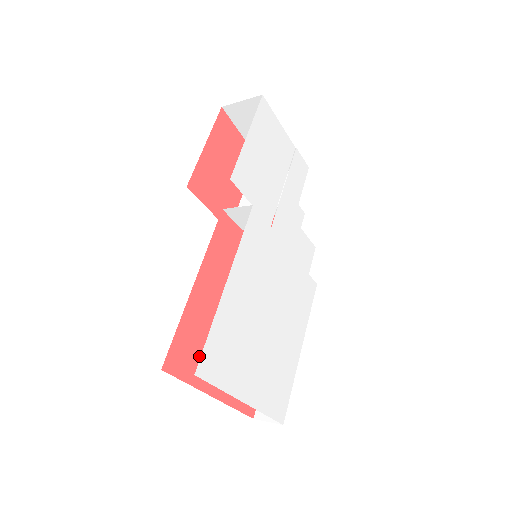
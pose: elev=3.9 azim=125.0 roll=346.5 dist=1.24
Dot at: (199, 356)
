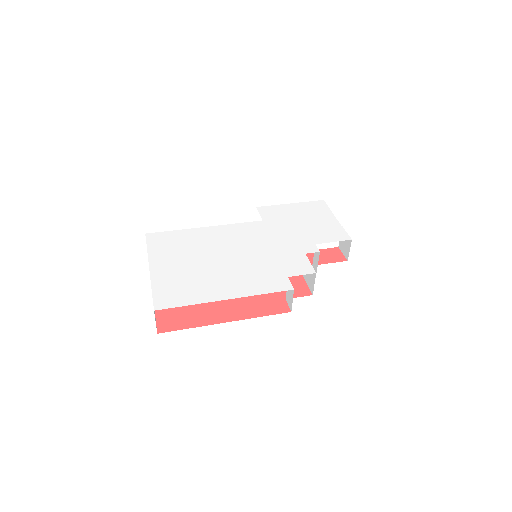
Dot at: occluded
